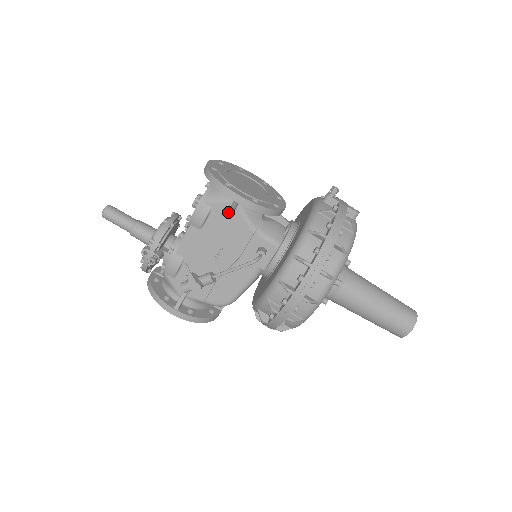
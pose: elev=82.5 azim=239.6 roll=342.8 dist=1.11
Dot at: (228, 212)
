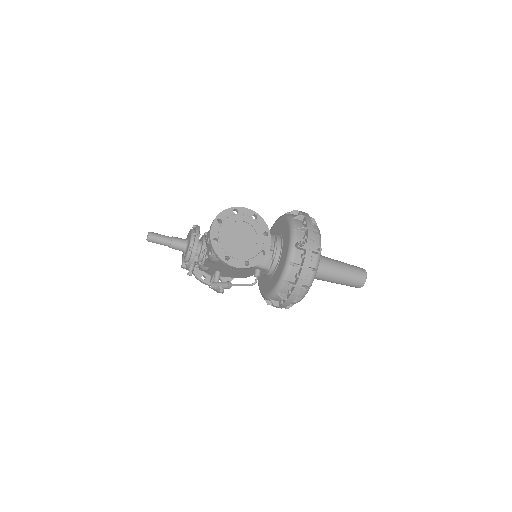
Dot at: occluded
